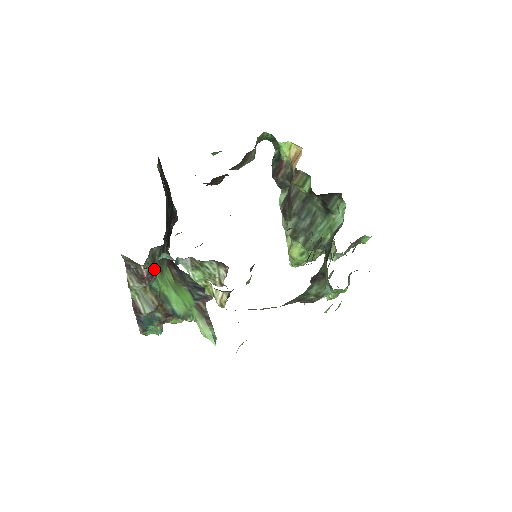
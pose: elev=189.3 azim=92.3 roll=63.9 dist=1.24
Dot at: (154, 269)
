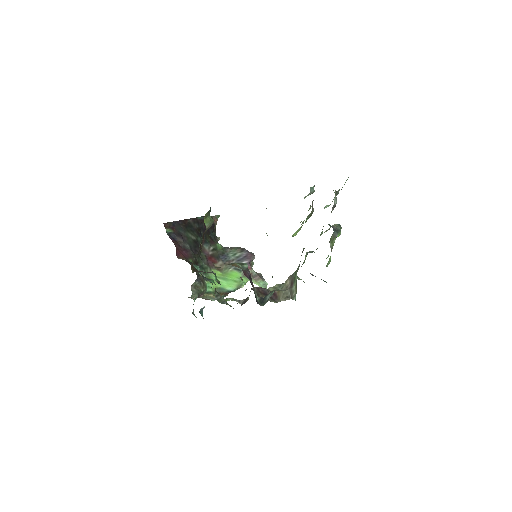
Dot at: (200, 292)
